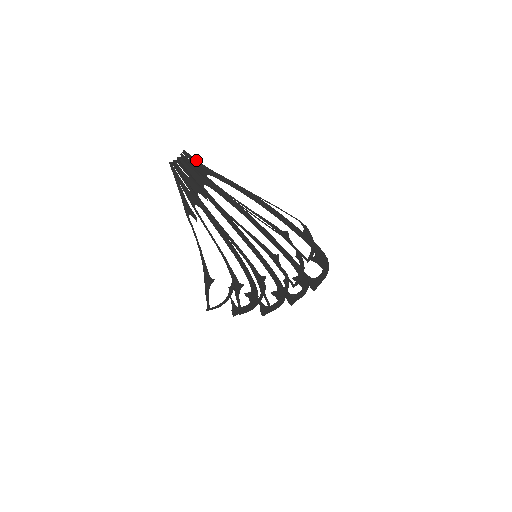
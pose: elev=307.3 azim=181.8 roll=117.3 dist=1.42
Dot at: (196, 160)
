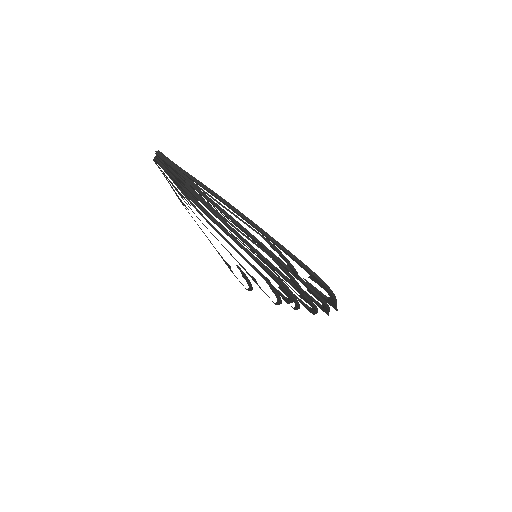
Dot at: (167, 160)
